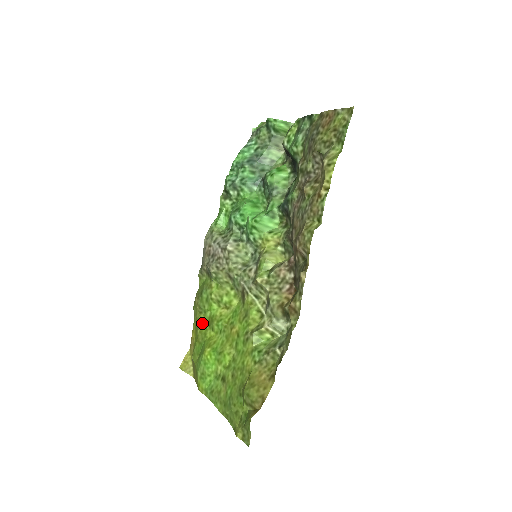
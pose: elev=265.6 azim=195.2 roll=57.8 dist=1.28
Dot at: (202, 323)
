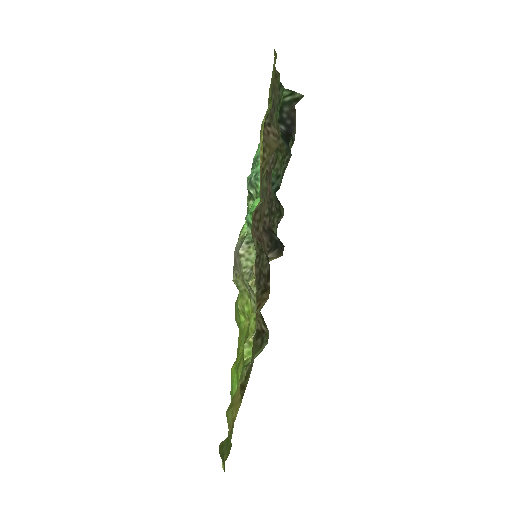
Dot at: (239, 338)
